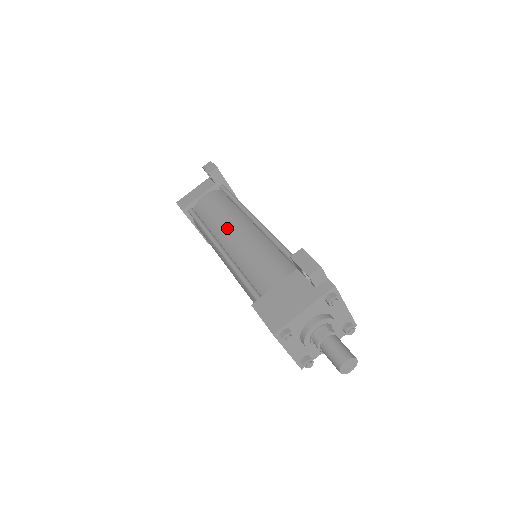
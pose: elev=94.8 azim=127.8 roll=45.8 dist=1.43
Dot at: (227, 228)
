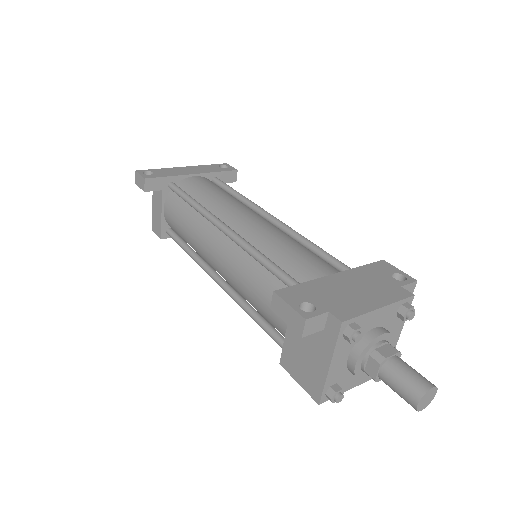
Dot at: (205, 252)
